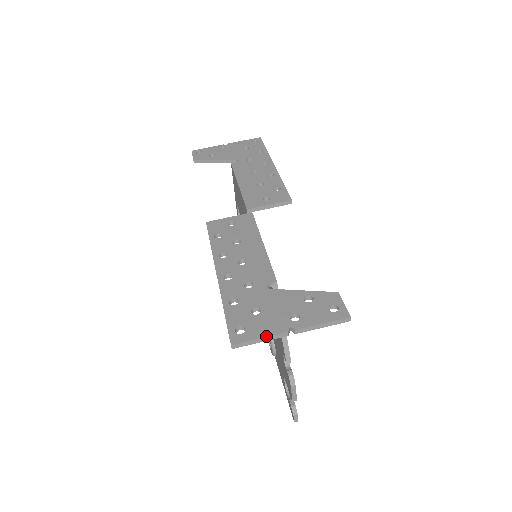
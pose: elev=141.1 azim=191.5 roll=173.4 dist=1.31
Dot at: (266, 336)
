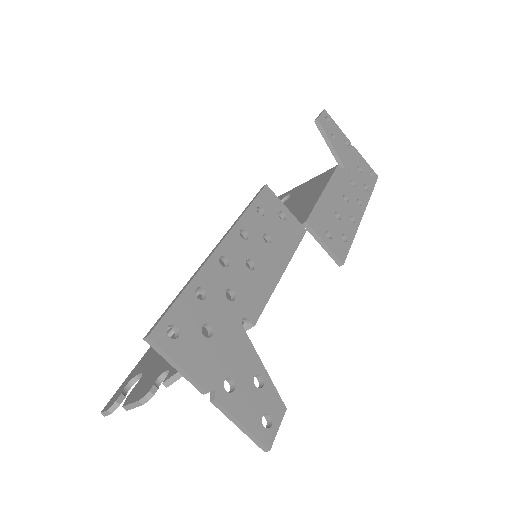
Dot at: (186, 371)
